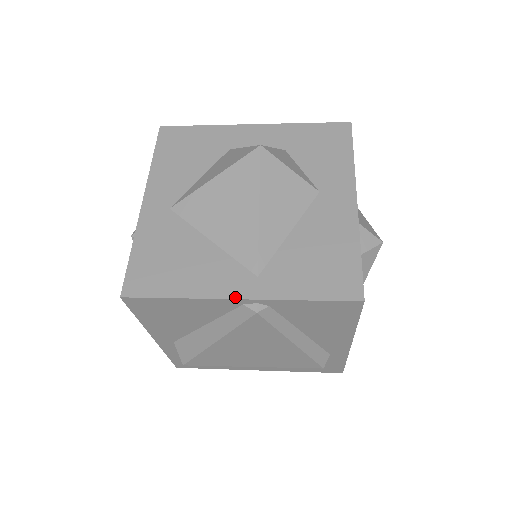
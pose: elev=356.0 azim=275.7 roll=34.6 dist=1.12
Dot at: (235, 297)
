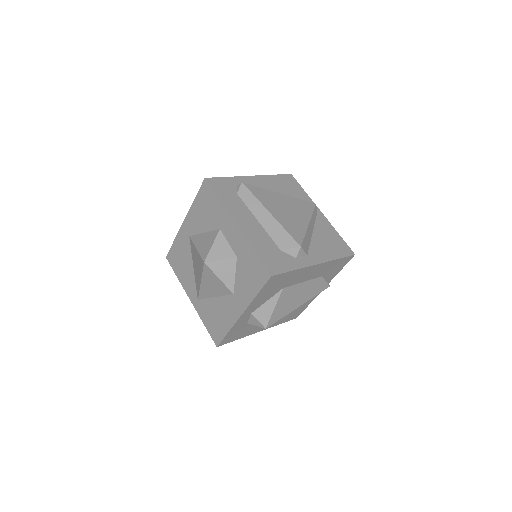
Dot at: (189, 298)
